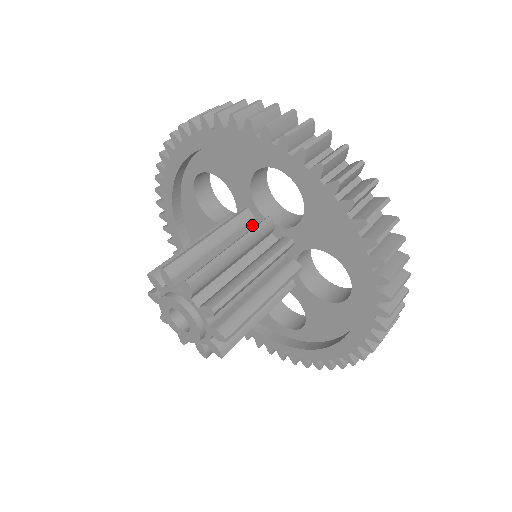
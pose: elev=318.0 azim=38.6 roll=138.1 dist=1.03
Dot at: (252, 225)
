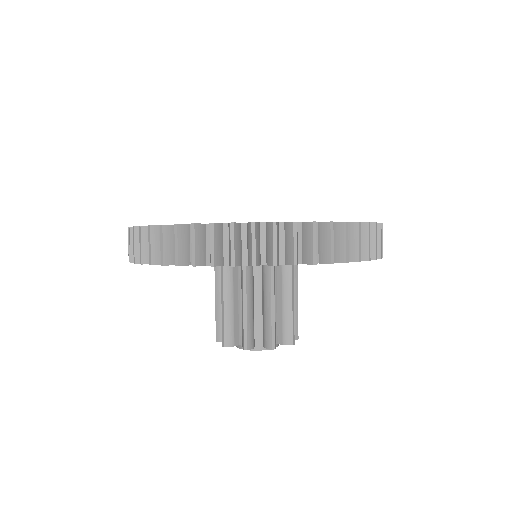
Dot at: occluded
